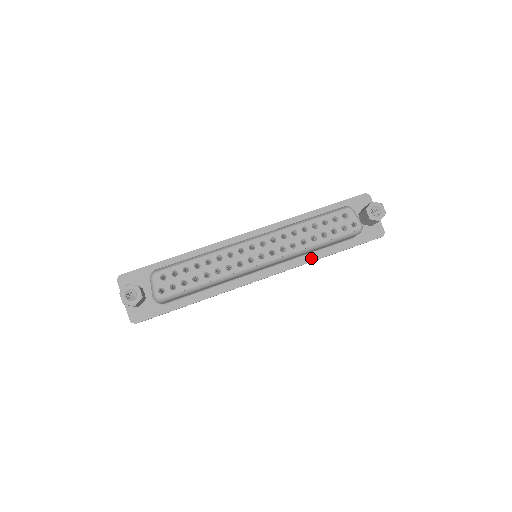
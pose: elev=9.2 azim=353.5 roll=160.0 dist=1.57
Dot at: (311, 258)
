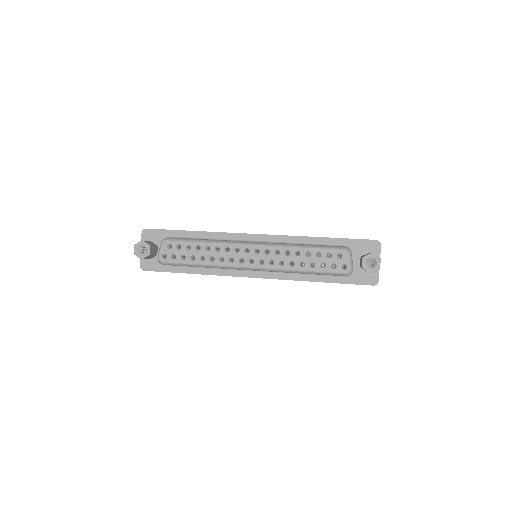
Dot at: (300, 277)
